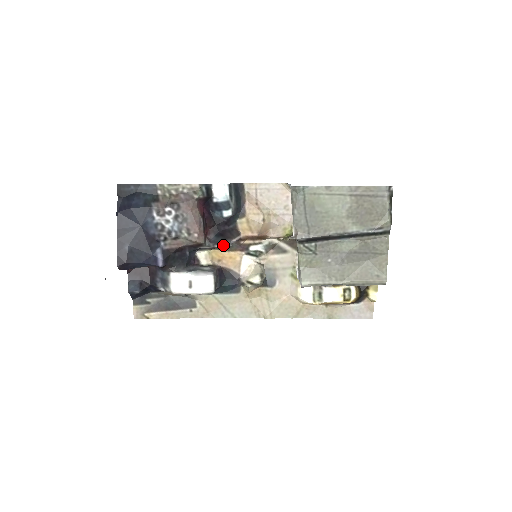
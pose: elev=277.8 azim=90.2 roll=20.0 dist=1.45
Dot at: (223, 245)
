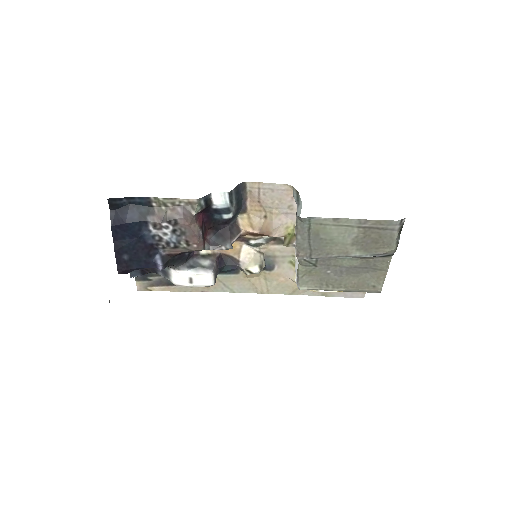
Dot at: (223, 248)
